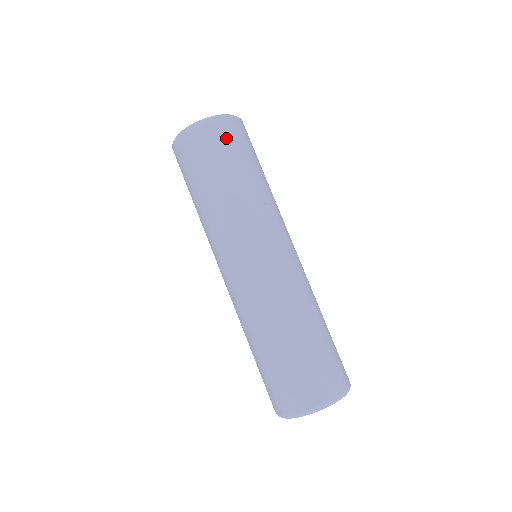
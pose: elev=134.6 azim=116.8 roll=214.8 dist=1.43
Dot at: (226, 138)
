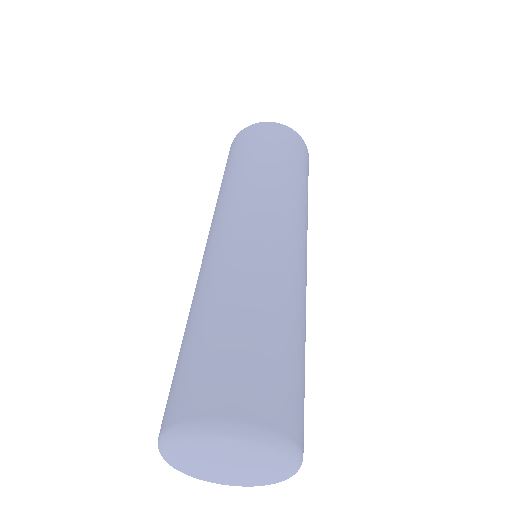
Dot at: (267, 135)
